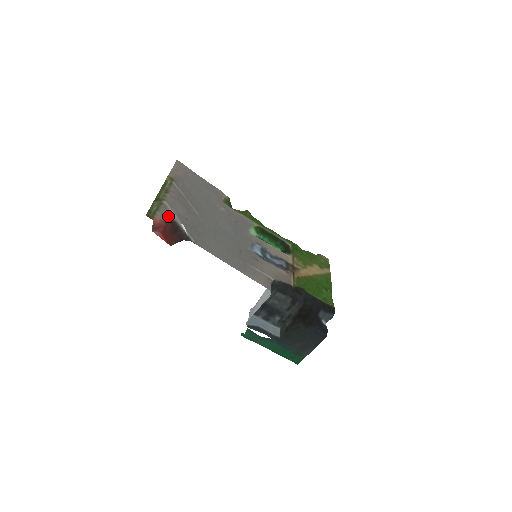
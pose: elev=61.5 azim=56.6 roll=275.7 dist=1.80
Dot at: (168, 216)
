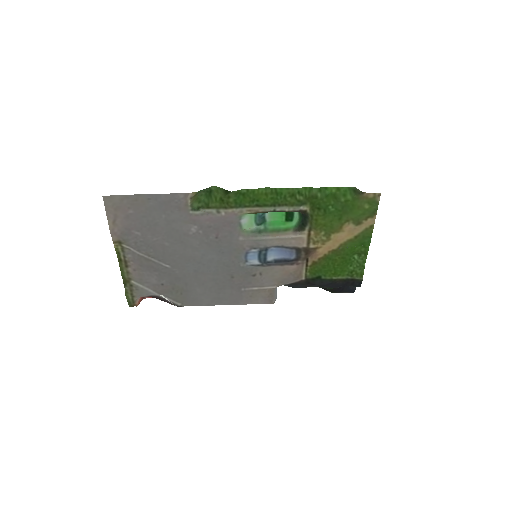
Dot at: (145, 295)
